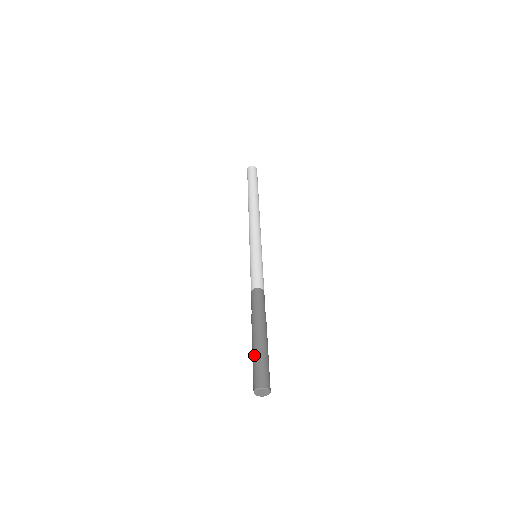
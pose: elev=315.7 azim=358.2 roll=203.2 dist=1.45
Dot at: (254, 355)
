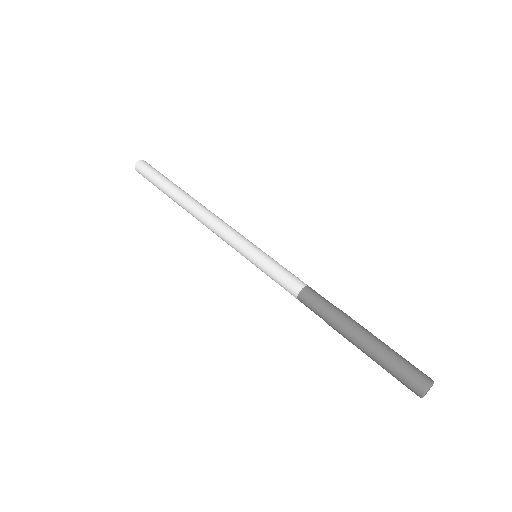
Dot at: (382, 359)
